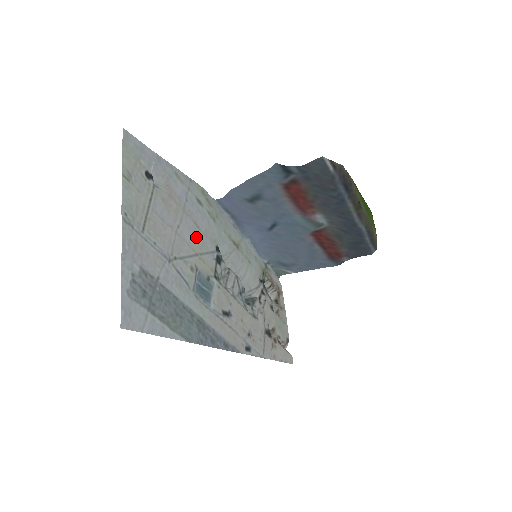
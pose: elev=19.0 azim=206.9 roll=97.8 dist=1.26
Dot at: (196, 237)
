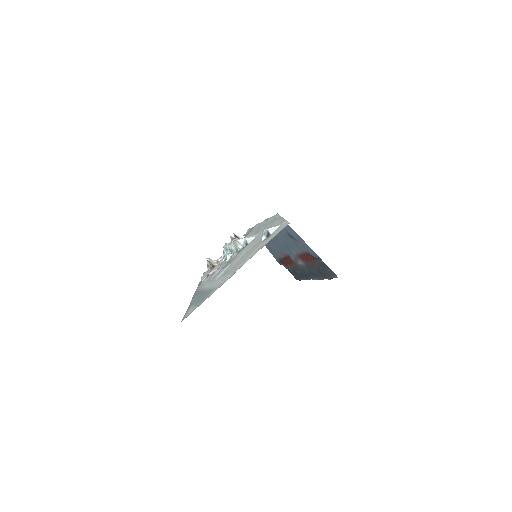
Dot at: occluded
